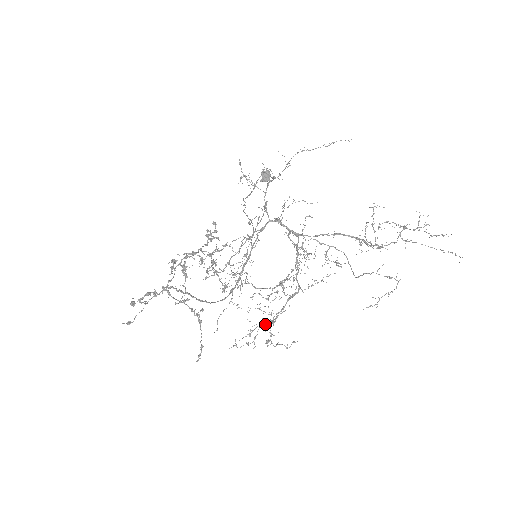
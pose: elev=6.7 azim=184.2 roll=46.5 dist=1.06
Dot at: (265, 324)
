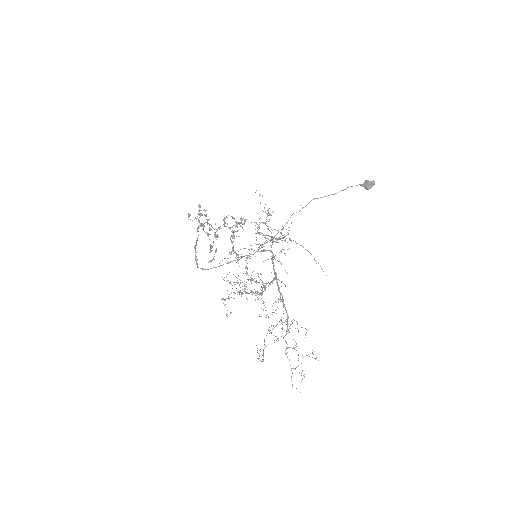
Dot at: occluded
